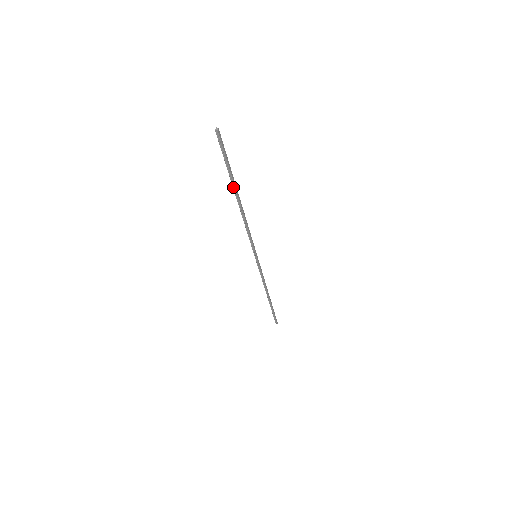
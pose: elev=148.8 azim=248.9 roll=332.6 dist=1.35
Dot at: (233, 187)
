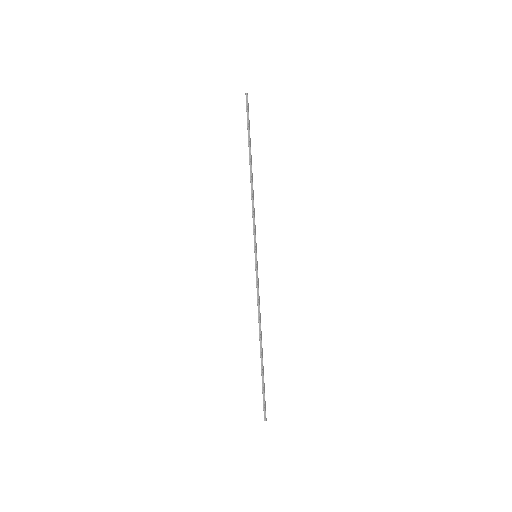
Dot at: (249, 152)
